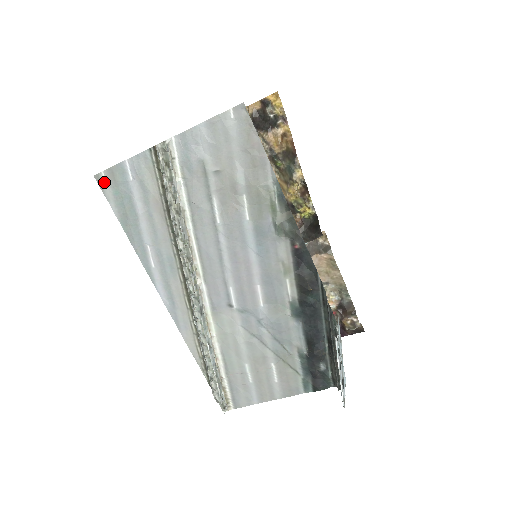
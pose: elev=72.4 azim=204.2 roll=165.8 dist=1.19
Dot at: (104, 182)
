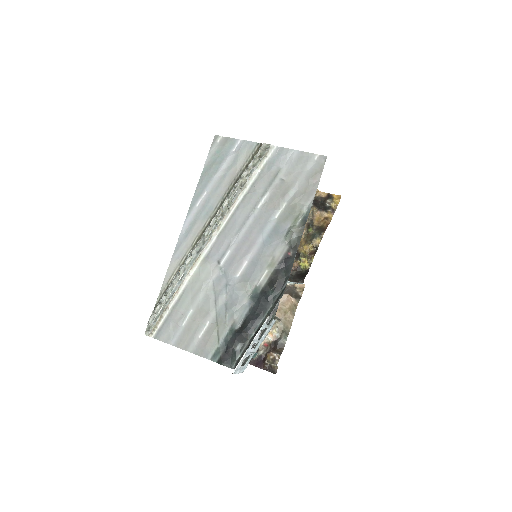
Dot at: (217, 142)
